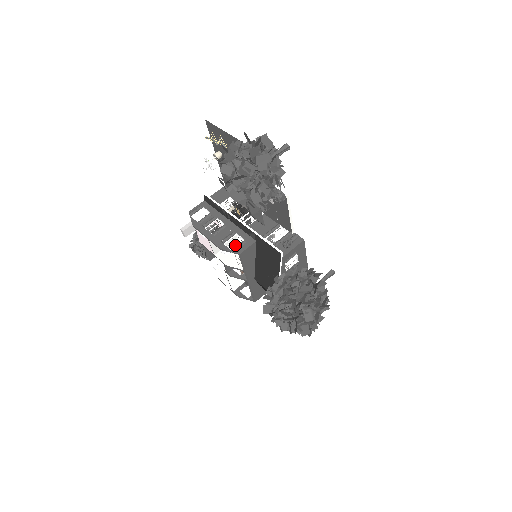
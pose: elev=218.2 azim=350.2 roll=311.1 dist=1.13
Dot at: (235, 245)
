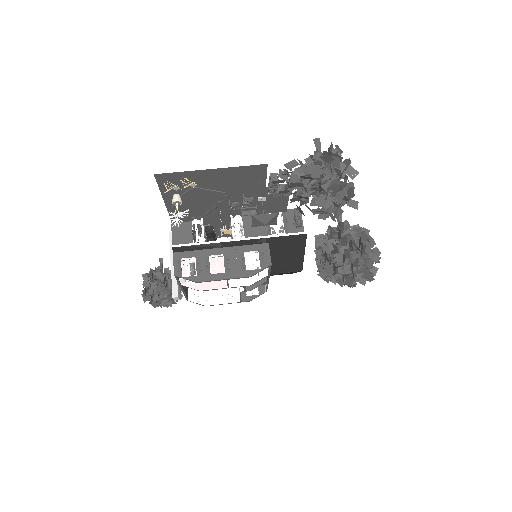
Dot at: (257, 262)
